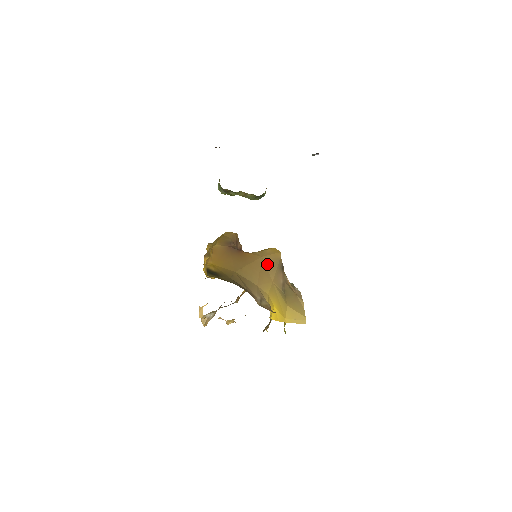
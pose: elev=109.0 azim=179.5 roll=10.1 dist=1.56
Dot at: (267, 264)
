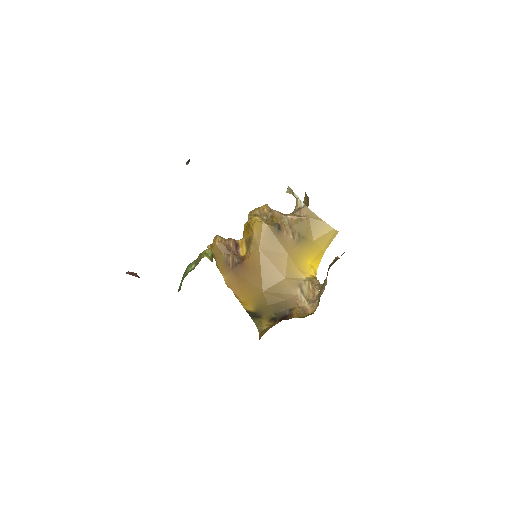
Dot at: (269, 248)
